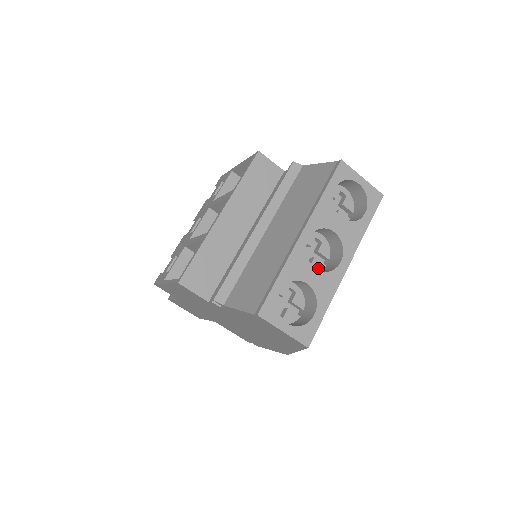
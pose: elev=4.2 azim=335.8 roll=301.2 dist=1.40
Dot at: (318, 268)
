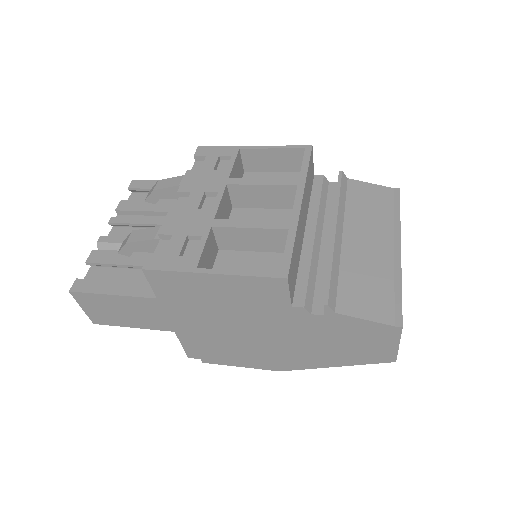
Dot at: occluded
